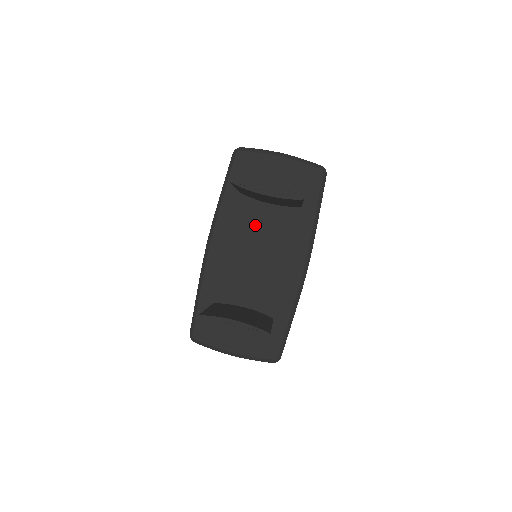
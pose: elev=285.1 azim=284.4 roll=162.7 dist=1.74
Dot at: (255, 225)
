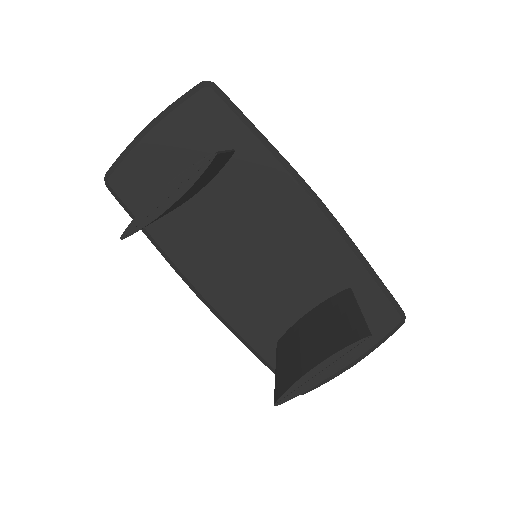
Dot at: (217, 227)
